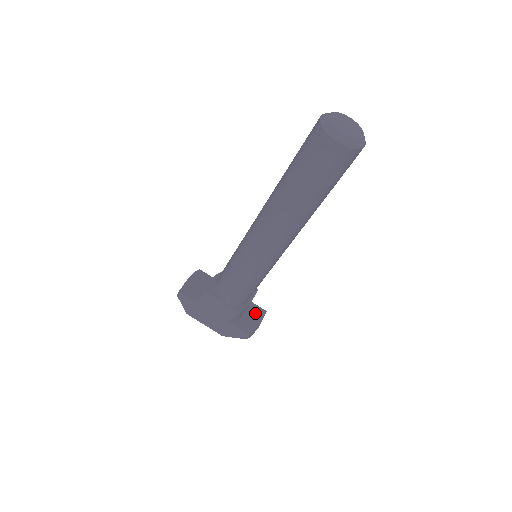
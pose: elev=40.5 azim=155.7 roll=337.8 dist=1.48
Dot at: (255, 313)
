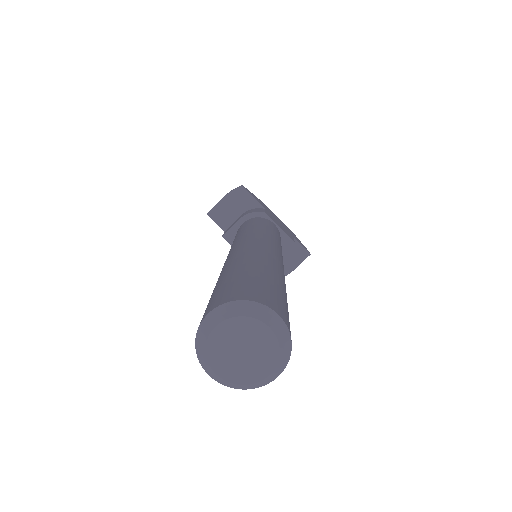
Dot at: (293, 255)
